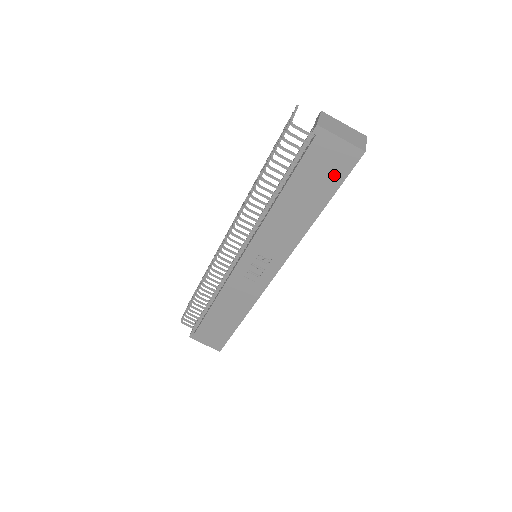
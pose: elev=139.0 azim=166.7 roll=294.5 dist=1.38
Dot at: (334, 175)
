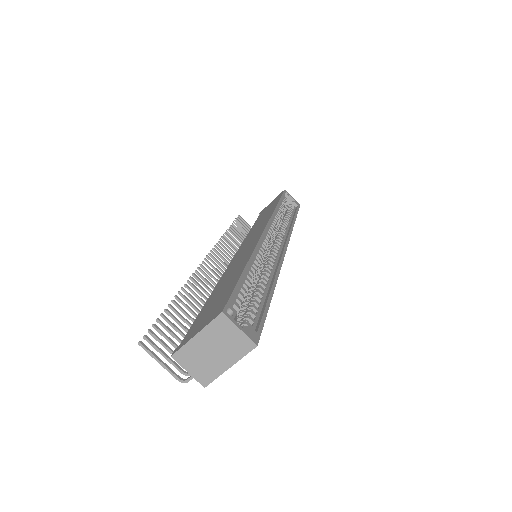
Dot at: occluded
